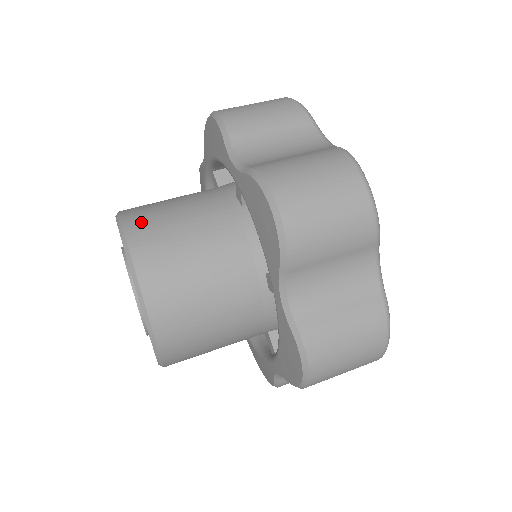
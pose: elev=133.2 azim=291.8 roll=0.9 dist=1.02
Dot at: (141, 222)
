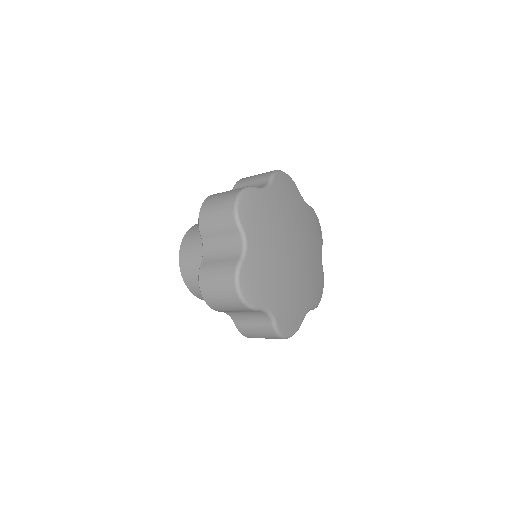
Dot at: occluded
